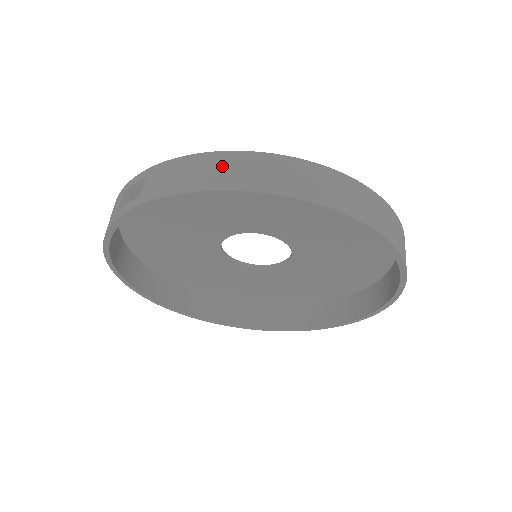
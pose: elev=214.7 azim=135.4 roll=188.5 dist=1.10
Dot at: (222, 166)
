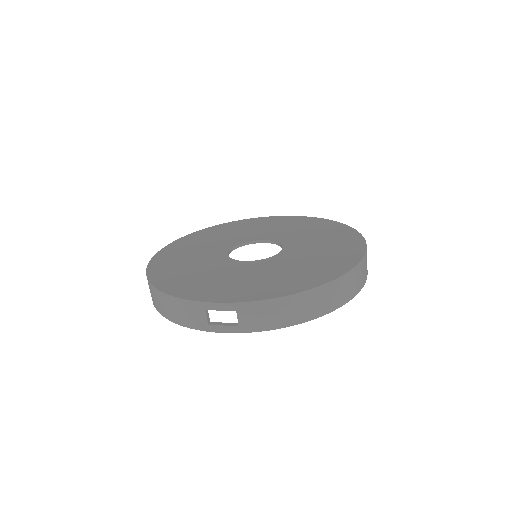
Dot at: (303, 305)
